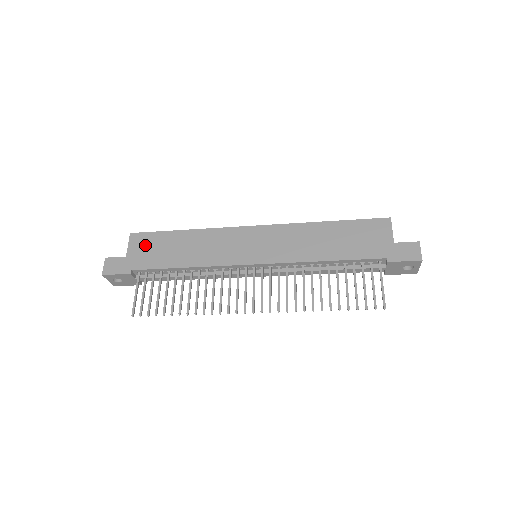
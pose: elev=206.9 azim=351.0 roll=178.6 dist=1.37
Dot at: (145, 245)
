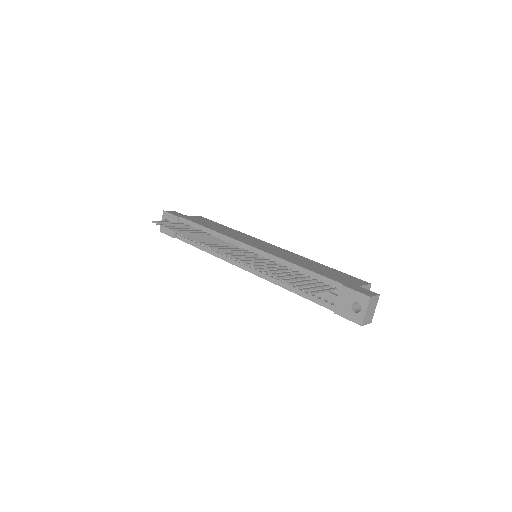
Dot at: (202, 219)
